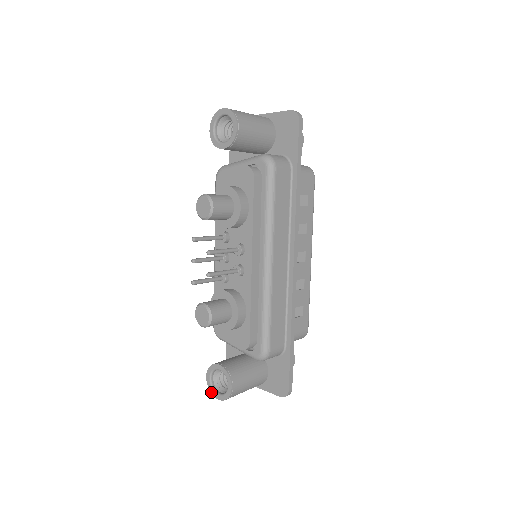
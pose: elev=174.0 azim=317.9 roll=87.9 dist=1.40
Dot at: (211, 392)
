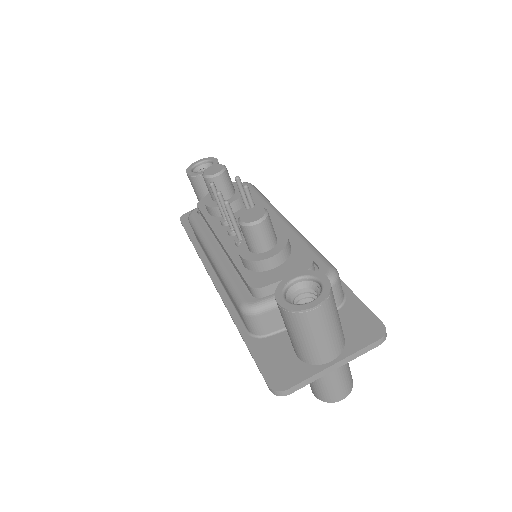
Dot at: (297, 309)
